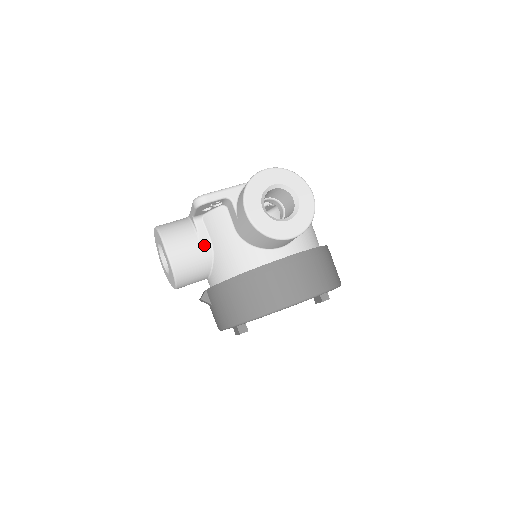
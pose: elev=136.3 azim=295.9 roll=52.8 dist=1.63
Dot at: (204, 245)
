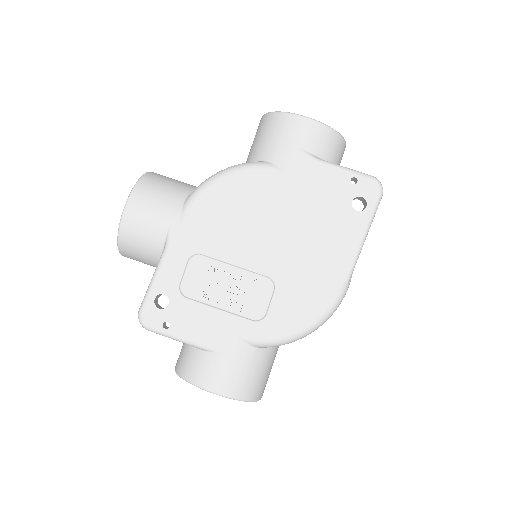
Dot at: occluded
